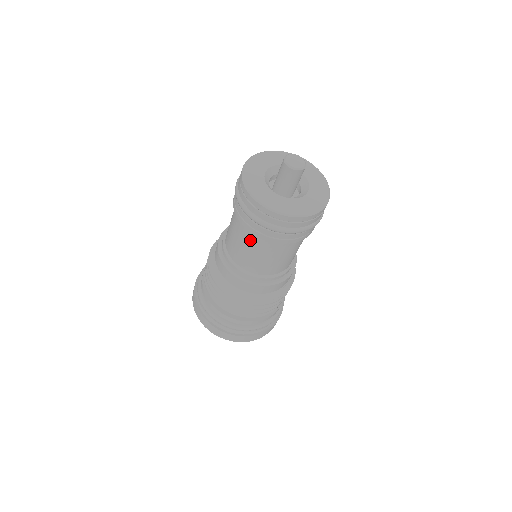
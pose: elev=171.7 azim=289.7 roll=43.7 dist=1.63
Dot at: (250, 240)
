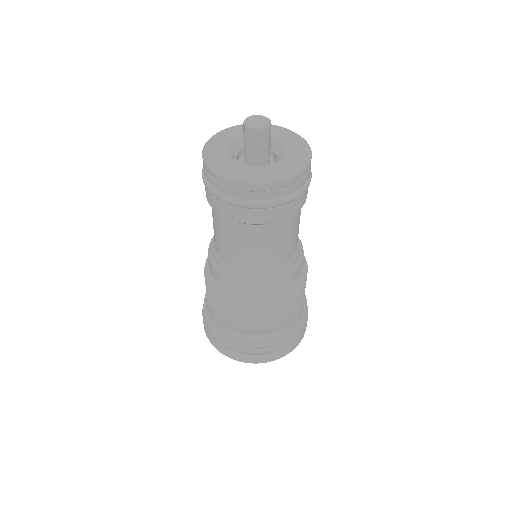
Dot at: (222, 224)
